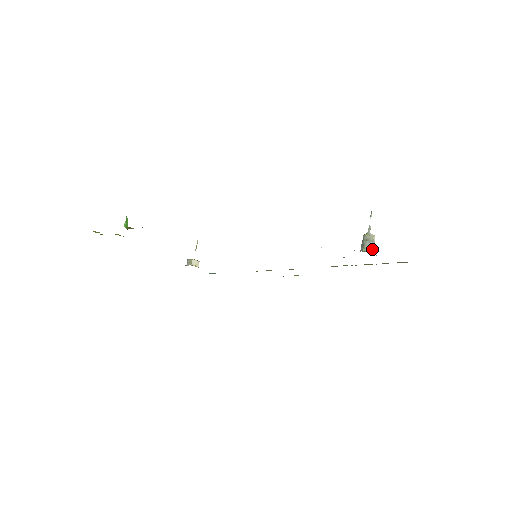
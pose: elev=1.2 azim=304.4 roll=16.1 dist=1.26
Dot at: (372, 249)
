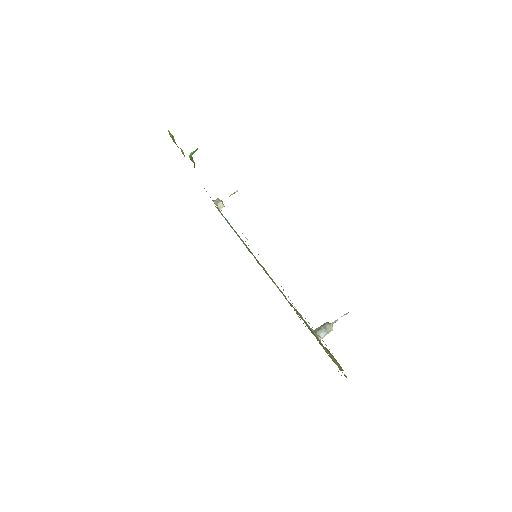
Dot at: (322, 337)
